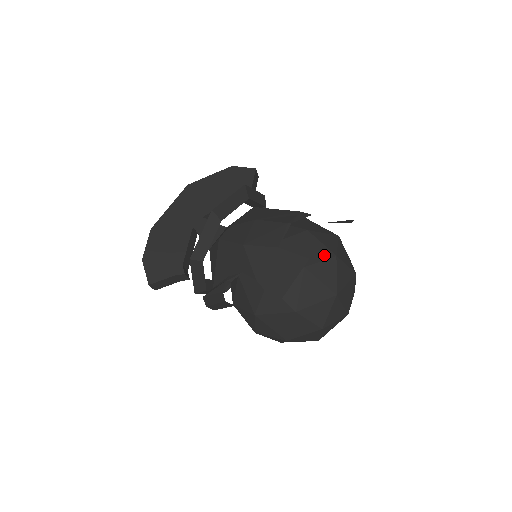
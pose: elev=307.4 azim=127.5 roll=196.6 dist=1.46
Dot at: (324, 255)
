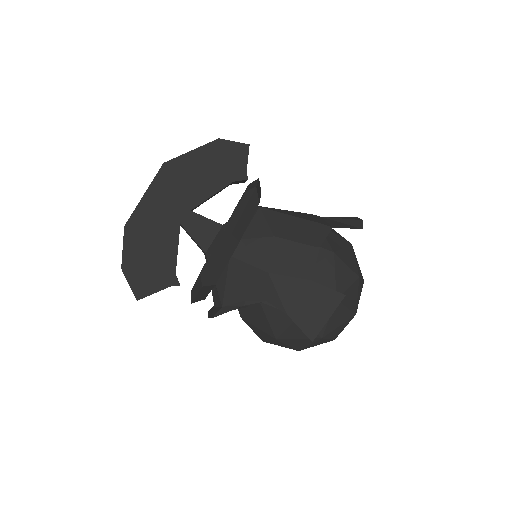
Dot at: (350, 279)
